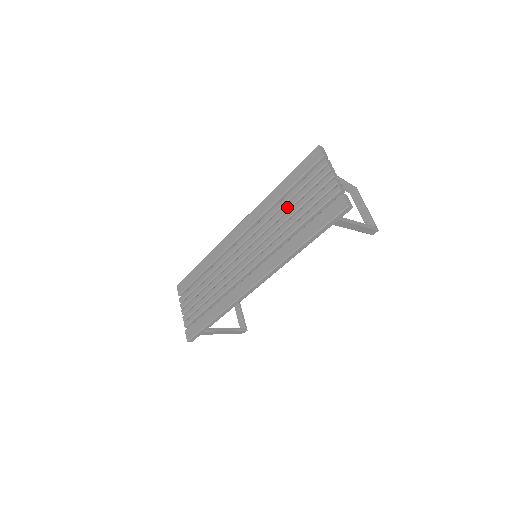
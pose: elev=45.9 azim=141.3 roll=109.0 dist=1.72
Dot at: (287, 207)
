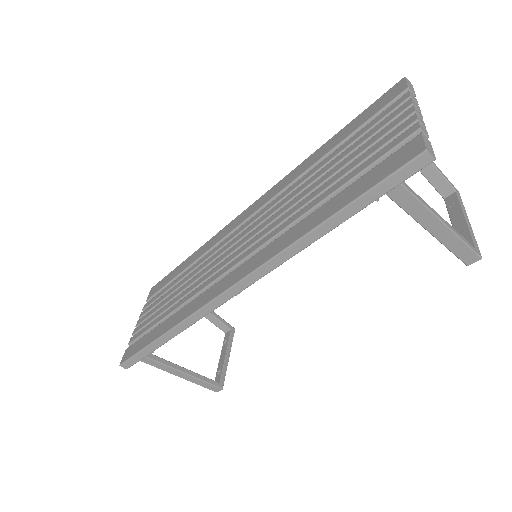
Dot at: (321, 172)
